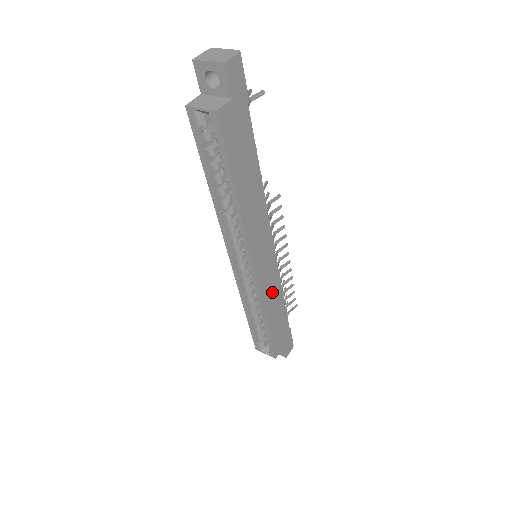
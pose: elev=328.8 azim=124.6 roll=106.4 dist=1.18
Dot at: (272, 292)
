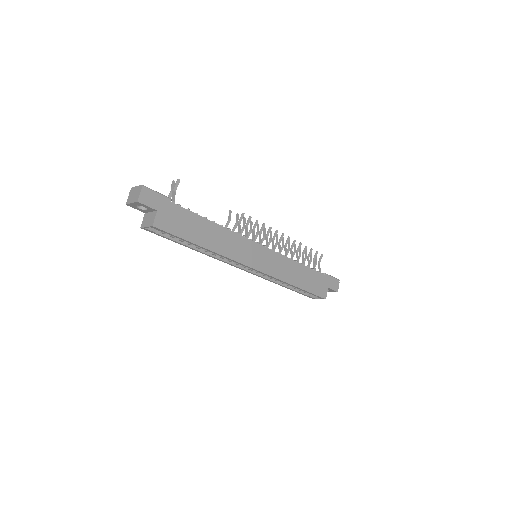
Dot at: (284, 268)
